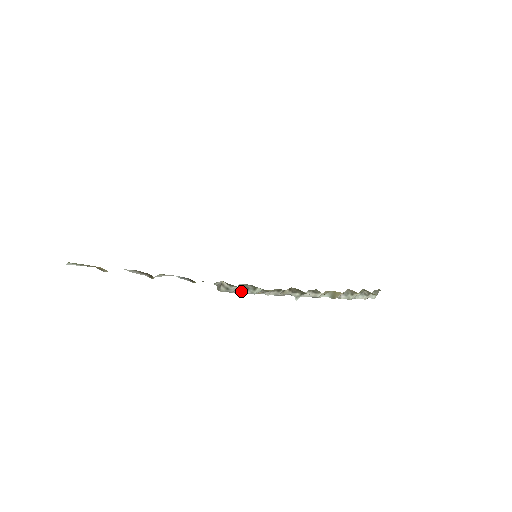
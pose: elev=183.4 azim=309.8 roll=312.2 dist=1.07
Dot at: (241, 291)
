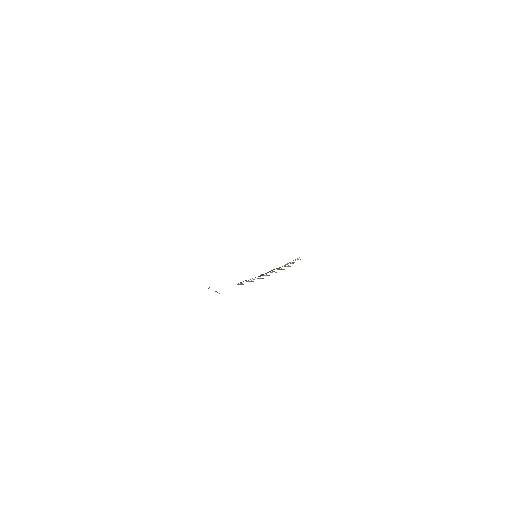
Dot at: occluded
